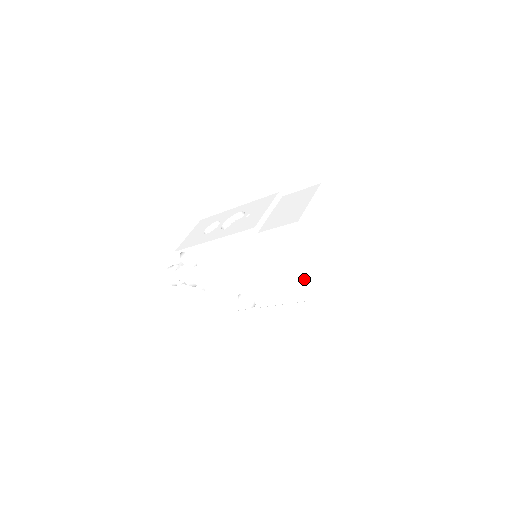
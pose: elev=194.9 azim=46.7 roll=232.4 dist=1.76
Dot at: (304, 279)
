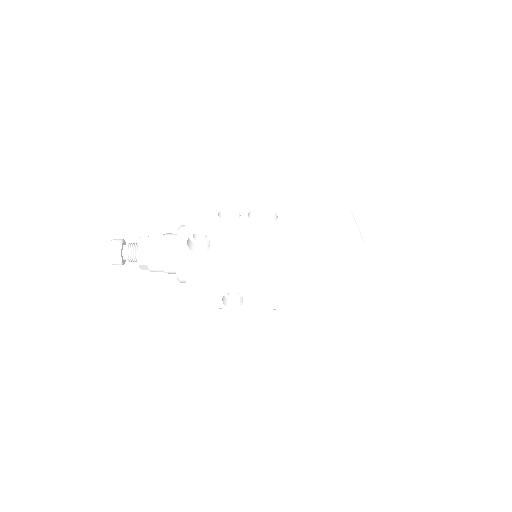
Dot at: (320, 290)
